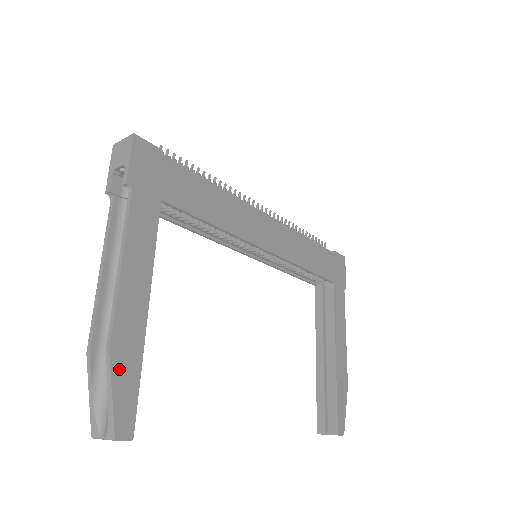
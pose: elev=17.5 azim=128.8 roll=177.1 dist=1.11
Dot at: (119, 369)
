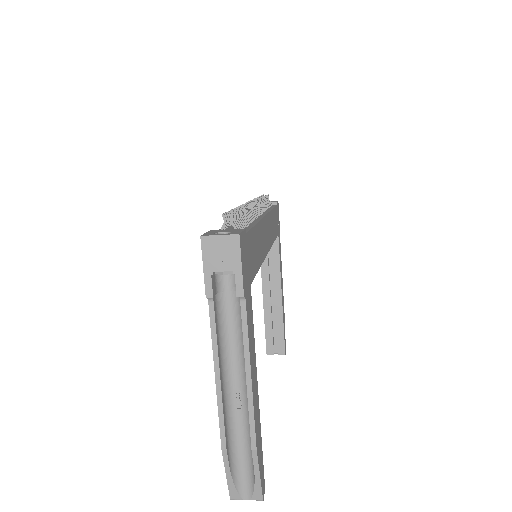
Dot at: (259, 455)
